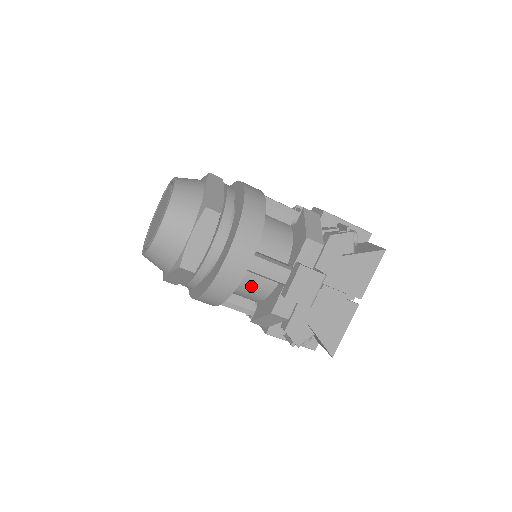
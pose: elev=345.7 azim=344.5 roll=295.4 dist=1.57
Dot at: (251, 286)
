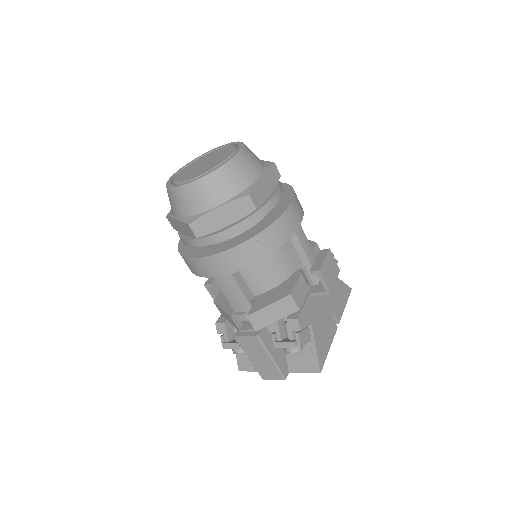
Dot at: (275, 262)
